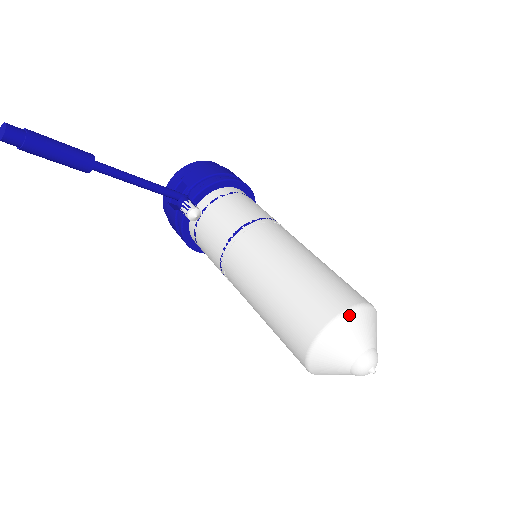
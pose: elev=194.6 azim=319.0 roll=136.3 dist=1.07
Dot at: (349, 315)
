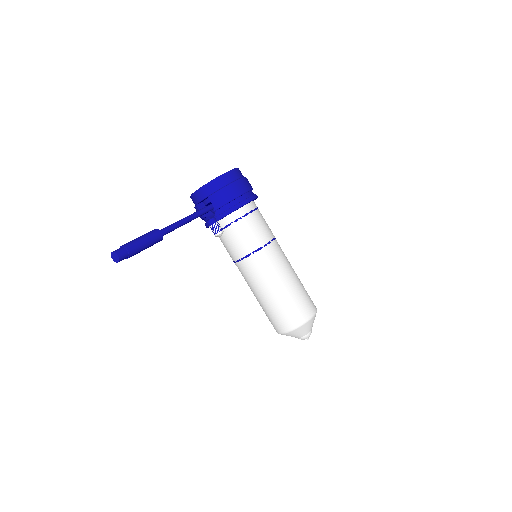
Dot at: (303, 326)
